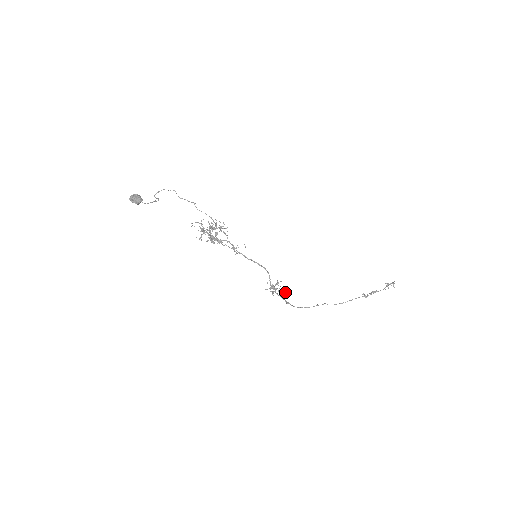
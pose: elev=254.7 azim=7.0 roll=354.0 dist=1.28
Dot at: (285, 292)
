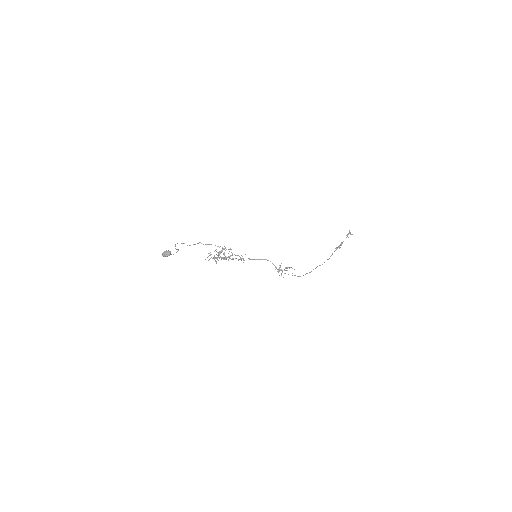
Dot at: occluded
